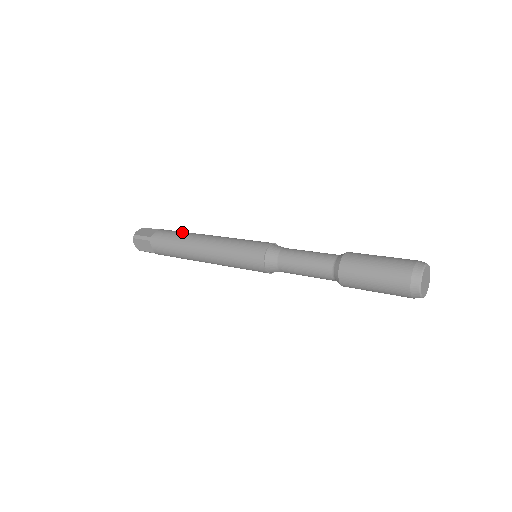
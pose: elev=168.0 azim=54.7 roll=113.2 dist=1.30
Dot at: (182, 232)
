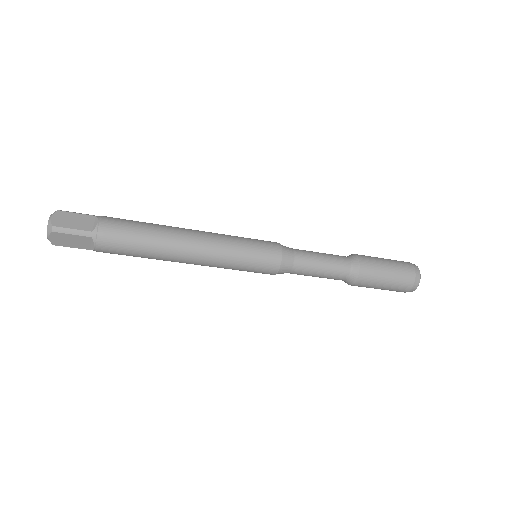
Dot at: occluded
